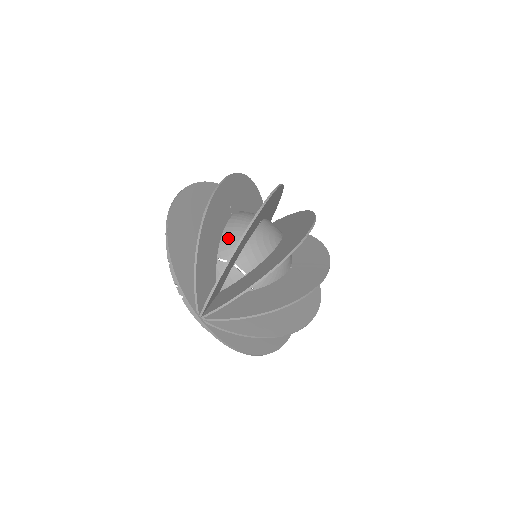
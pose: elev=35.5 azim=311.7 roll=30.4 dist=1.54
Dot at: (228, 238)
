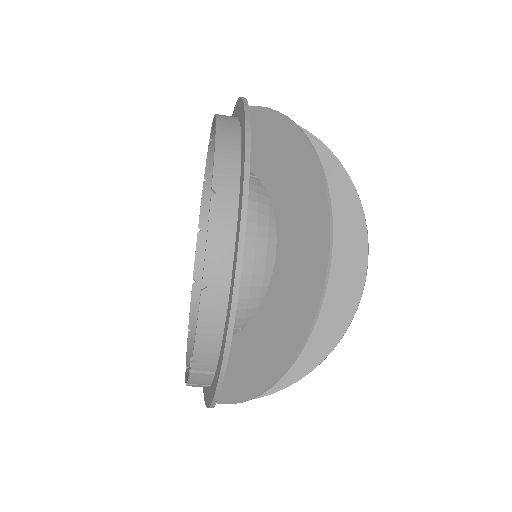
Dot at: occluded
